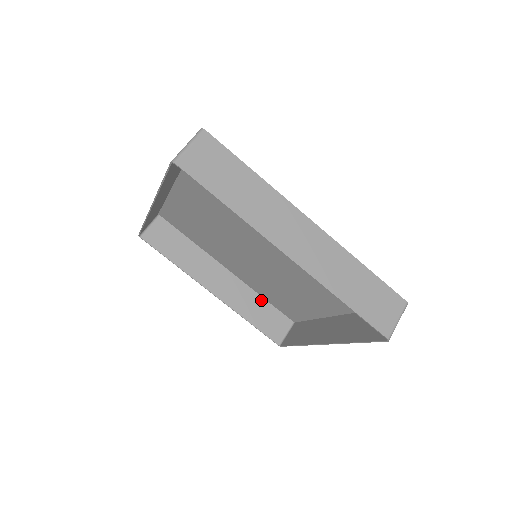
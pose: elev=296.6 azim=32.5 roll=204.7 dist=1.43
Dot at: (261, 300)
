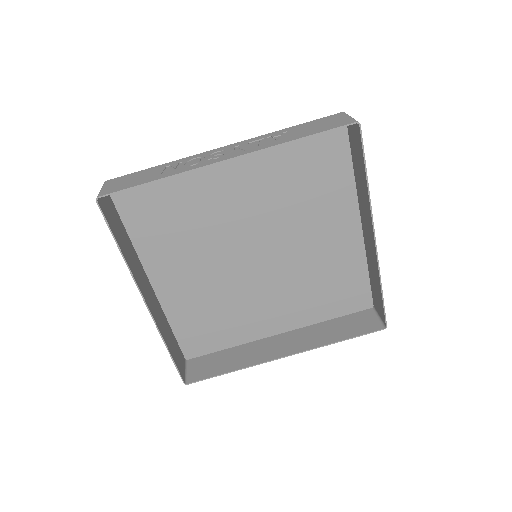
Dot at: (169, 327)
